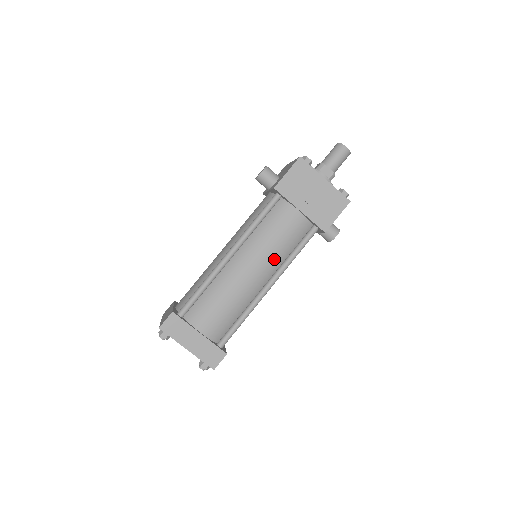
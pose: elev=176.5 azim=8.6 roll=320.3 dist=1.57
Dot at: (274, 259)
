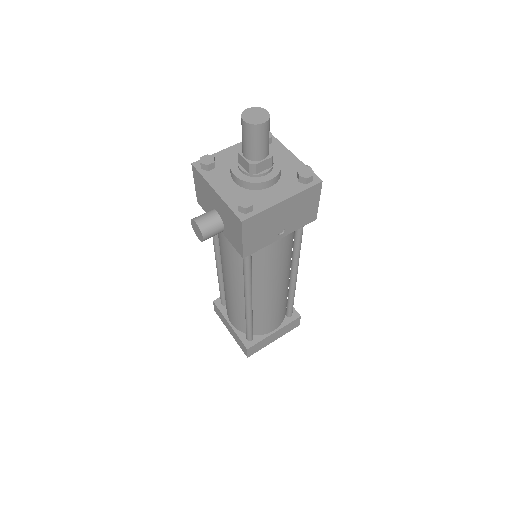
Dot at: (286, 268)
